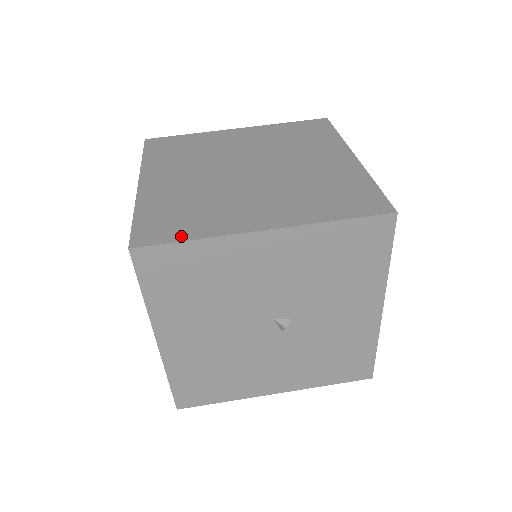
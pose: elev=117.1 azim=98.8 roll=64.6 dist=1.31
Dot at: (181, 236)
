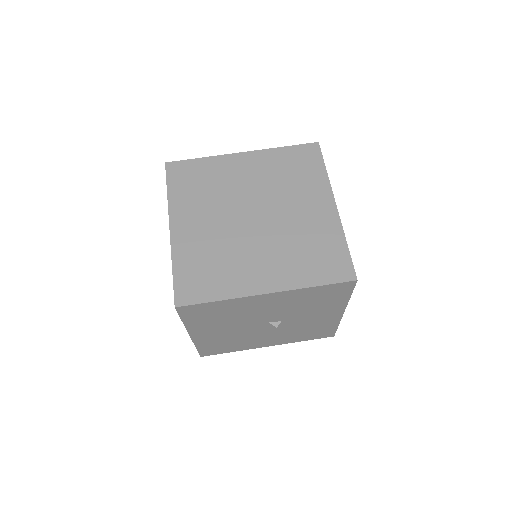
Dot at: (209, 297)
